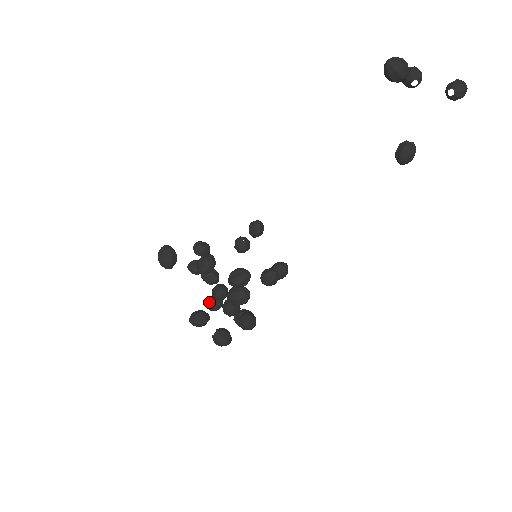
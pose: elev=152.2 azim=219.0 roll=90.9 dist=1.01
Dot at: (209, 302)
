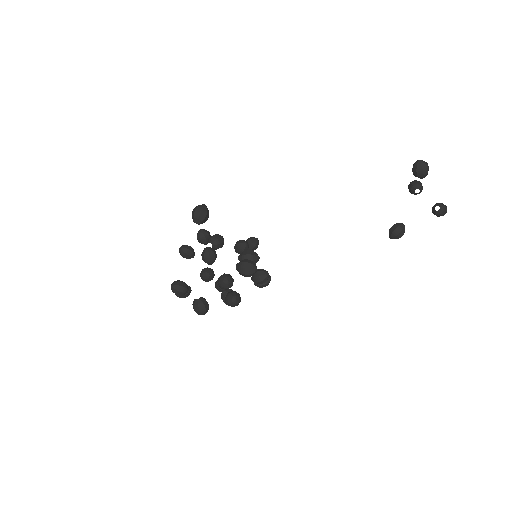
Dot at: occluded
